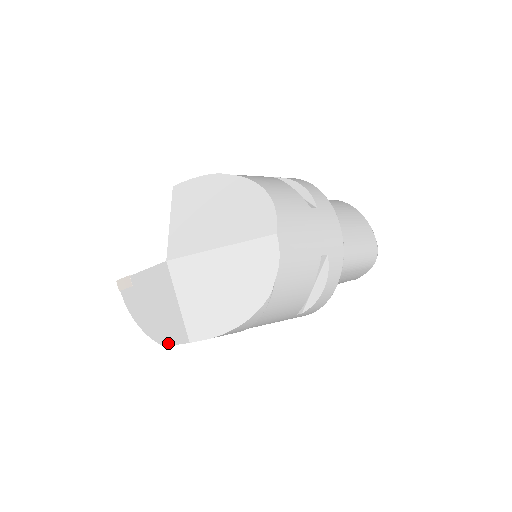
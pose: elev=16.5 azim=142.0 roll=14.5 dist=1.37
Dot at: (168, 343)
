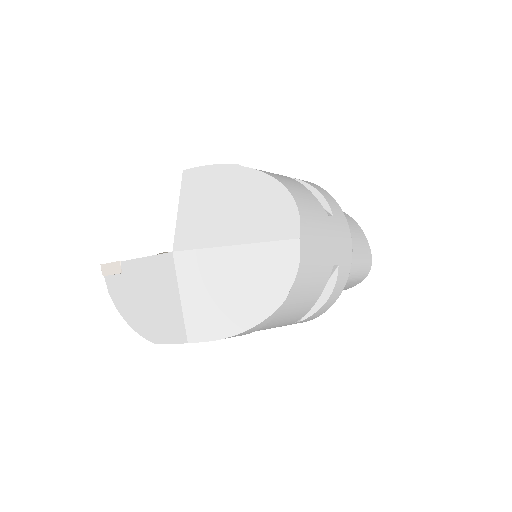
Dot at: (159, 340)
